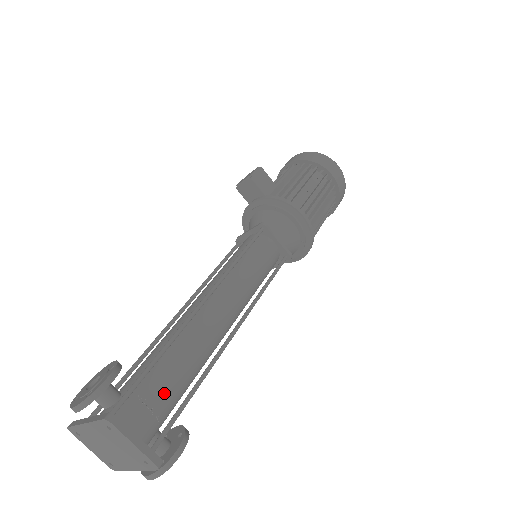
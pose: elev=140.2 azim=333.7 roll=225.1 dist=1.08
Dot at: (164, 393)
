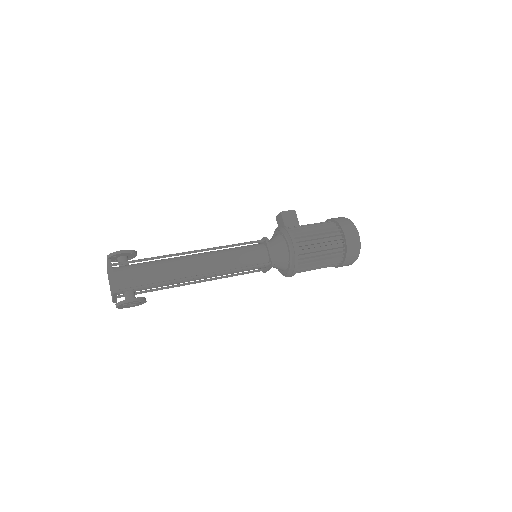
Dot at: (143, 274)
